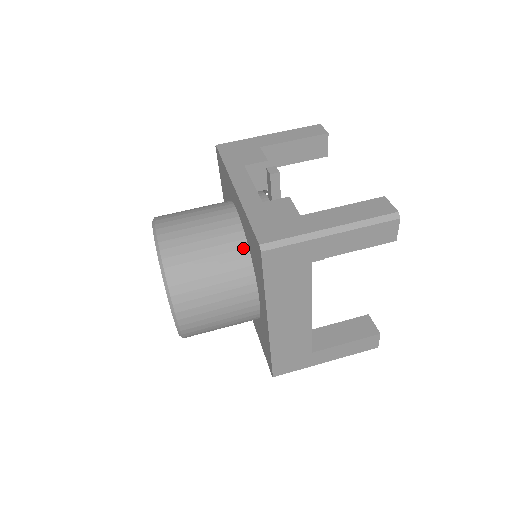
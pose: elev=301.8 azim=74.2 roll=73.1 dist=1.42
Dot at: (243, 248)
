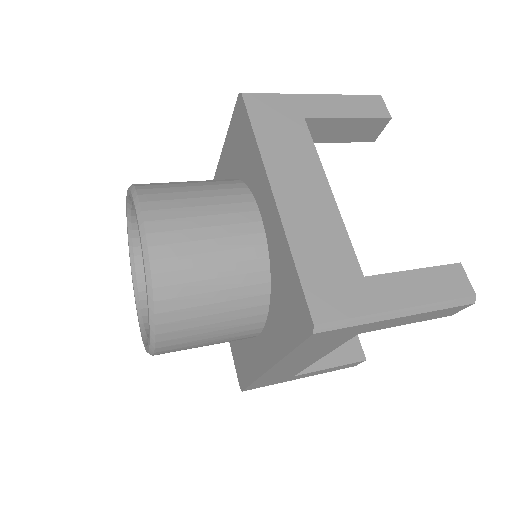
Dot at: (231, 179)
